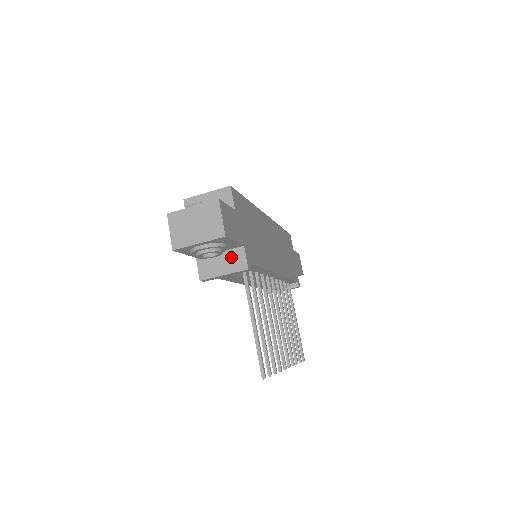
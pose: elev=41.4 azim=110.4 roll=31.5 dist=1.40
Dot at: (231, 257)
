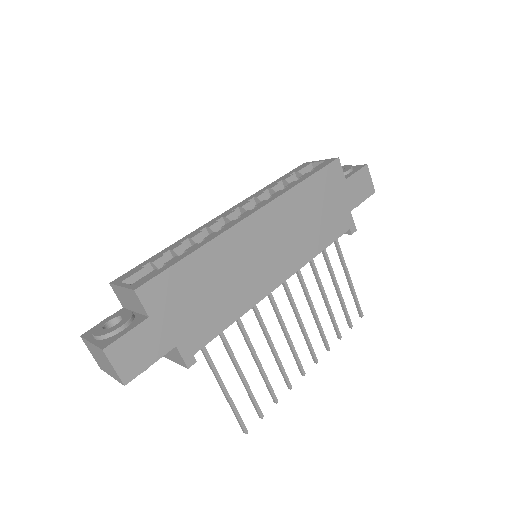
Dot at: (171, 350)
